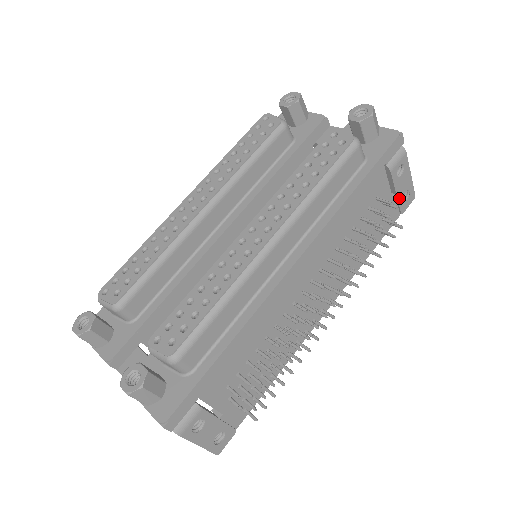
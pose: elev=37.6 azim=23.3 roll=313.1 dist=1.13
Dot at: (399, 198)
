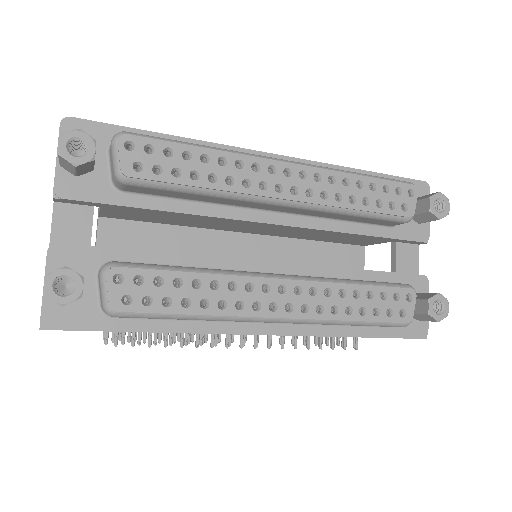
Dot at: occluded
